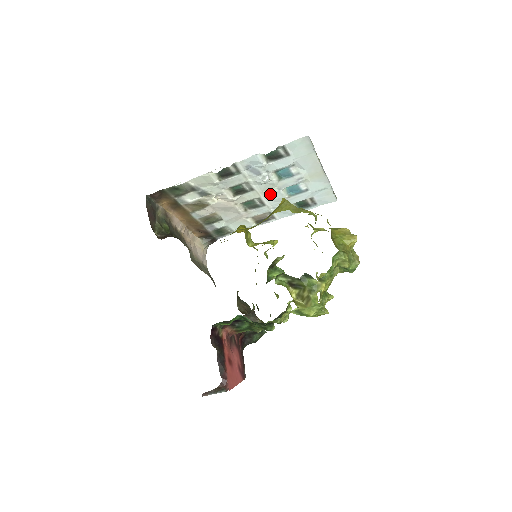
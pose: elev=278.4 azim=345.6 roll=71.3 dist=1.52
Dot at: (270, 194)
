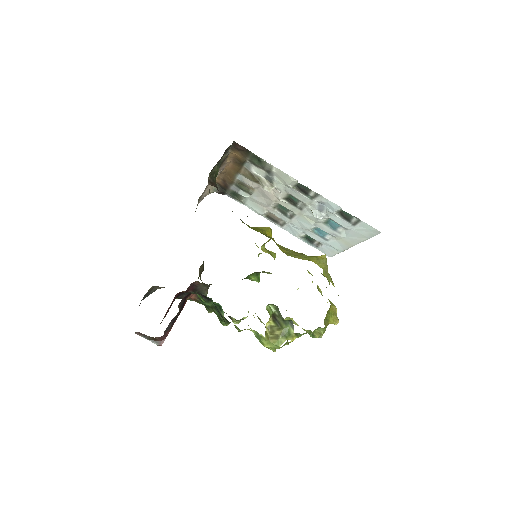
Dot at: (305, 220)
